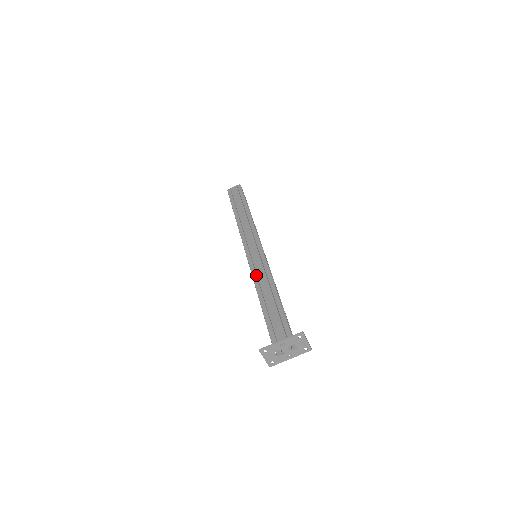
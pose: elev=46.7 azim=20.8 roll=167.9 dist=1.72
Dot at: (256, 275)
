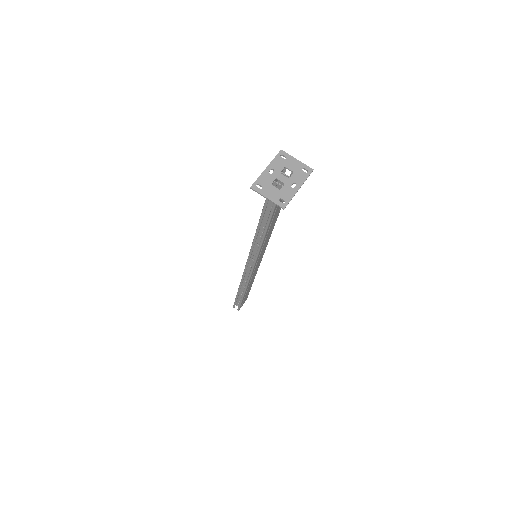
Dot at: occluded
